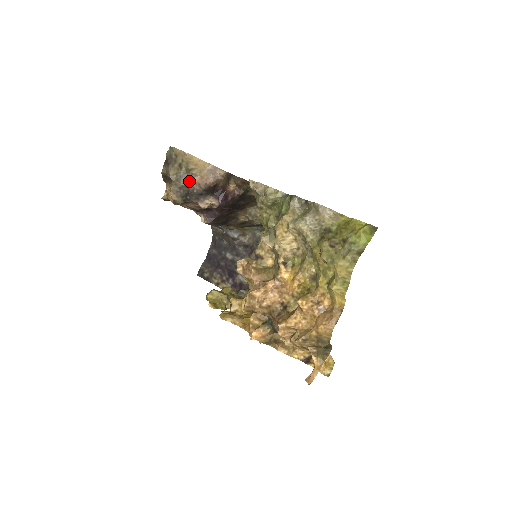
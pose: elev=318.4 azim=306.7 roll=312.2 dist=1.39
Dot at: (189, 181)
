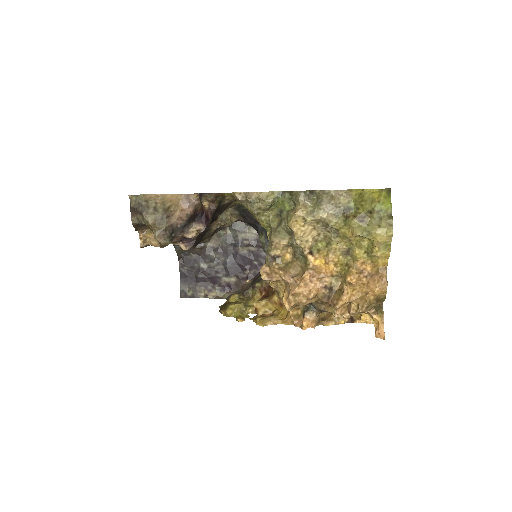
Dot at: (170, 220)
